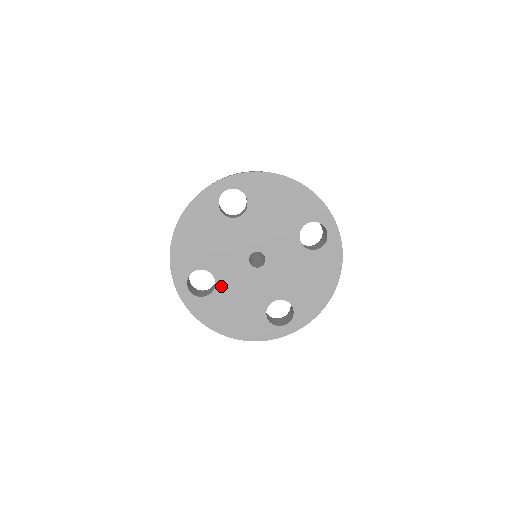
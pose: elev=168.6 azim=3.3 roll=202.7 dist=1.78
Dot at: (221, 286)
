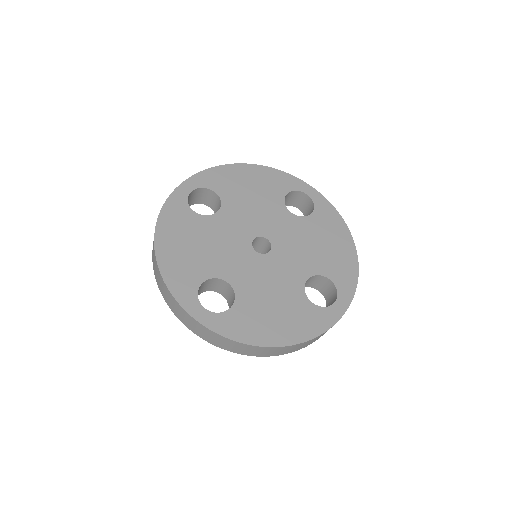
Dot at: (213, 221)
